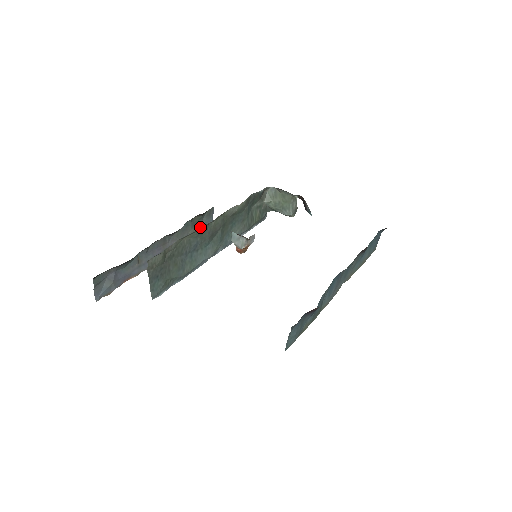
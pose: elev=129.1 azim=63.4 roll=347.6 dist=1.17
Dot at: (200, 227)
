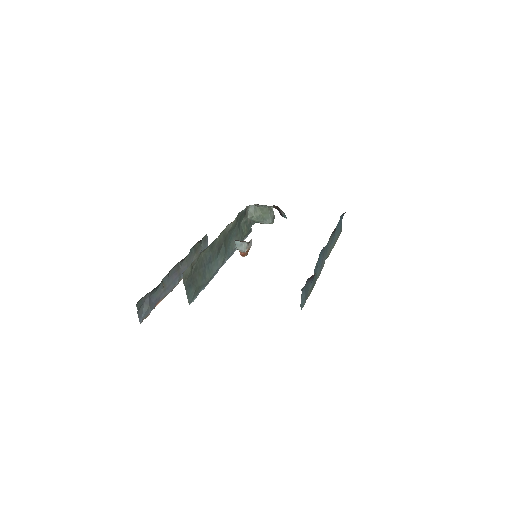
Dot at: (200, 252)
